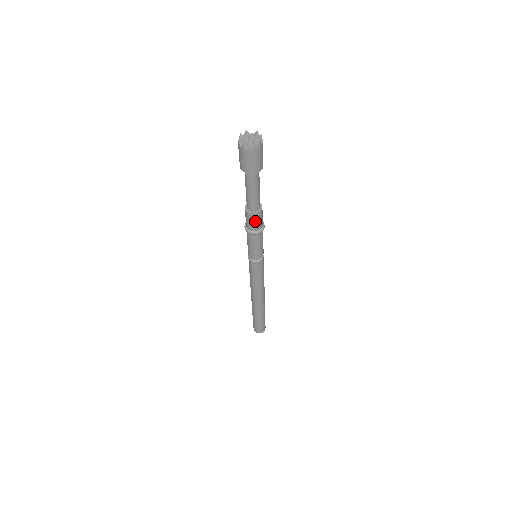
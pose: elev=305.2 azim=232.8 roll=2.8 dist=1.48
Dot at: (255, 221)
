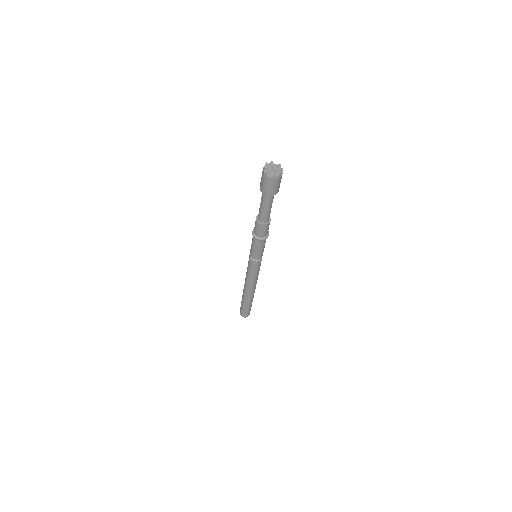
Dot at: (262, 230)
